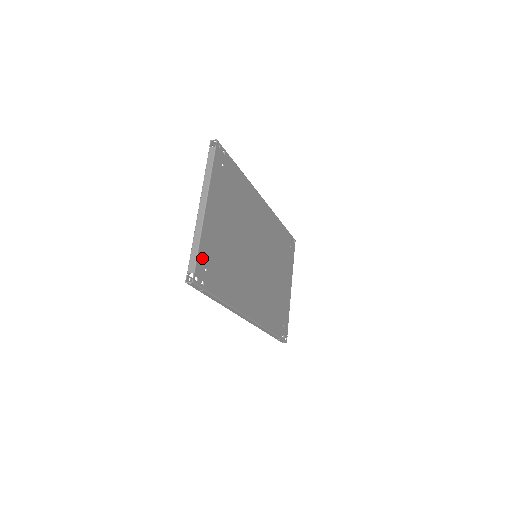
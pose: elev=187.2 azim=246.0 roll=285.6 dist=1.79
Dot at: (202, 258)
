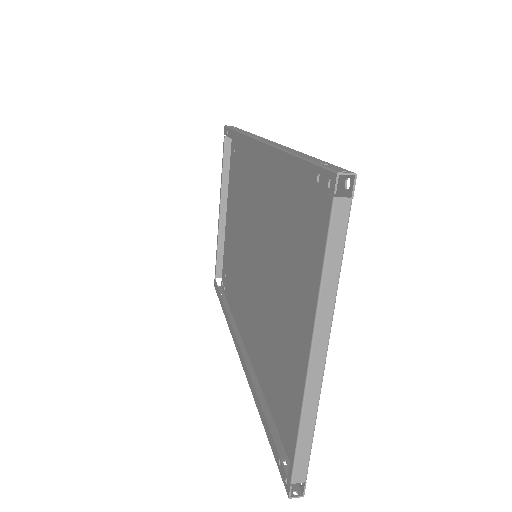
Dot at: occluded
